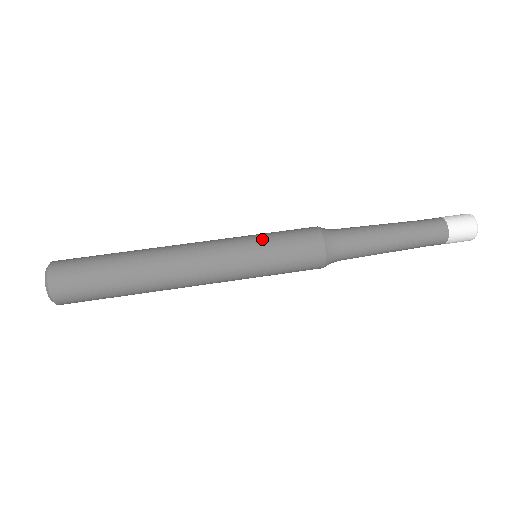
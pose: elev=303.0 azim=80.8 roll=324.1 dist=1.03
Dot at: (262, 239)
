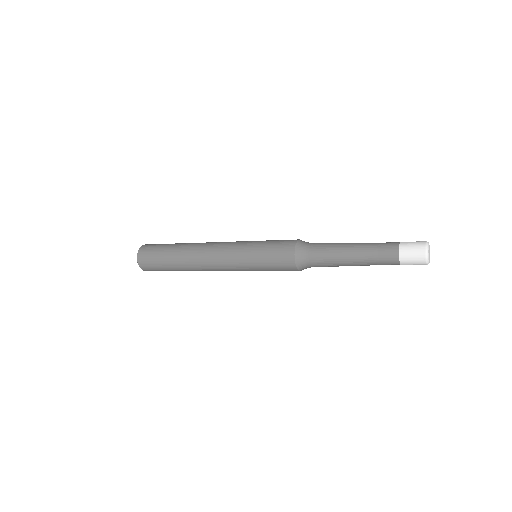
Dot at: occluded
